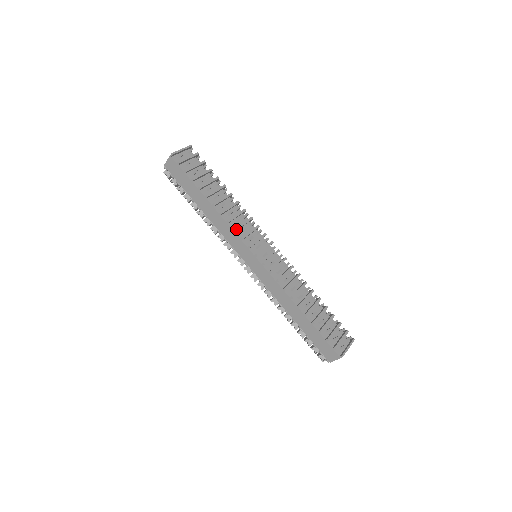
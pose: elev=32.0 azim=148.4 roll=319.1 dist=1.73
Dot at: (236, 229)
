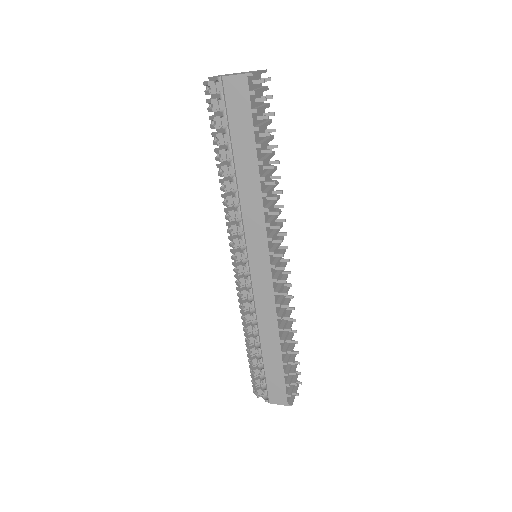
Dot at: (271, 224)
